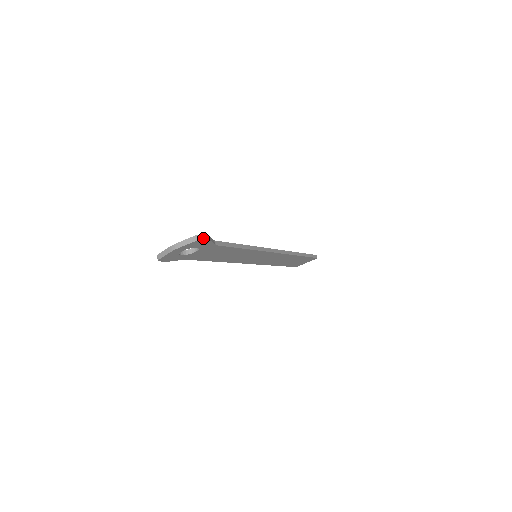
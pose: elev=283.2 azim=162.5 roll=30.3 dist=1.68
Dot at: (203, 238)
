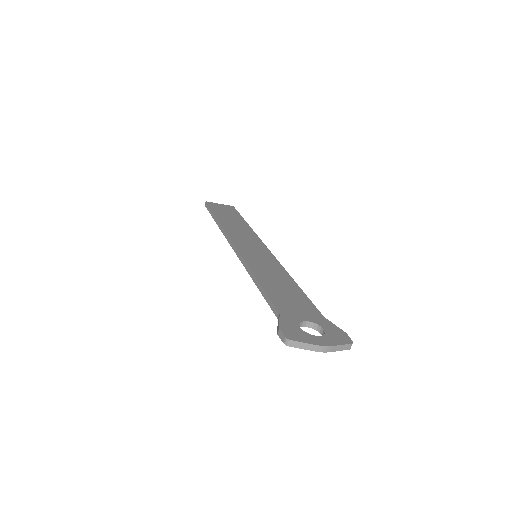
Dot at: occluded
